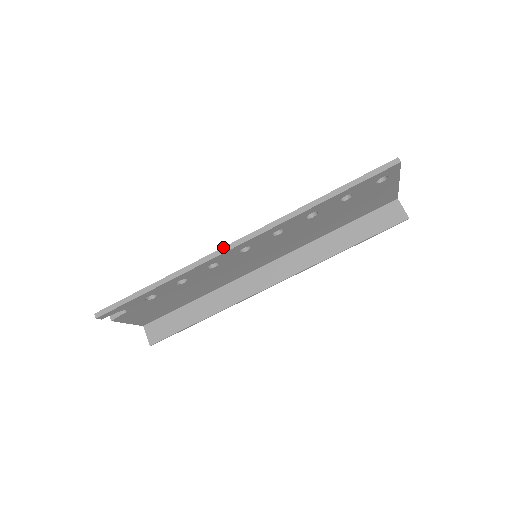
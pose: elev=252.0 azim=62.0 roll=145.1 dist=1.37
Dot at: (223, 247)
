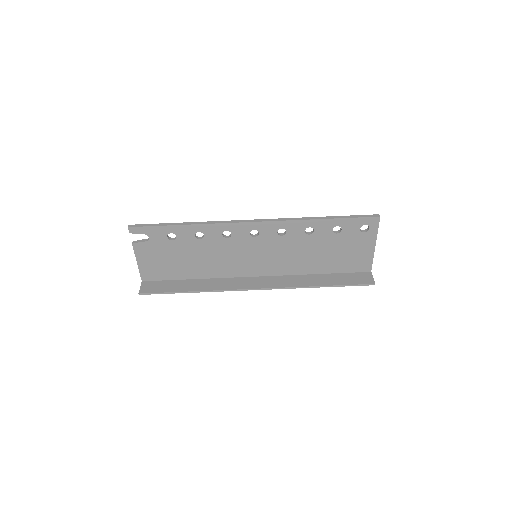
Dot at: (242, 220)
